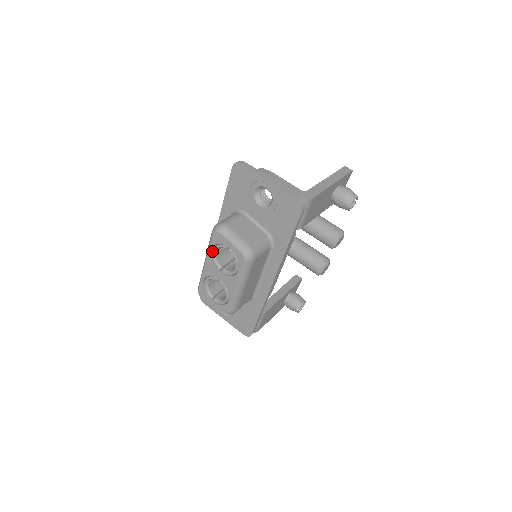
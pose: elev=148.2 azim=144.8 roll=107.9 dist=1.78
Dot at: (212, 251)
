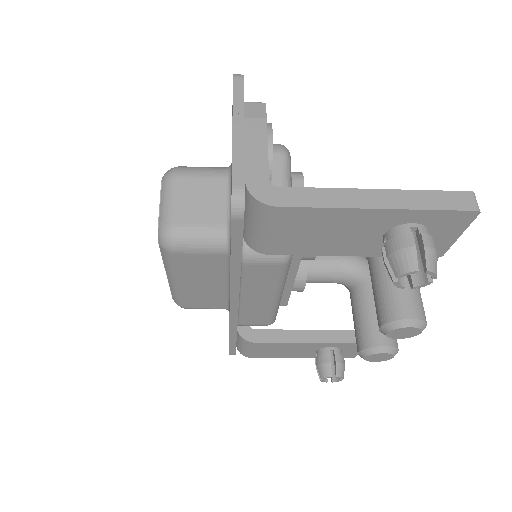
Dot at: occluded
